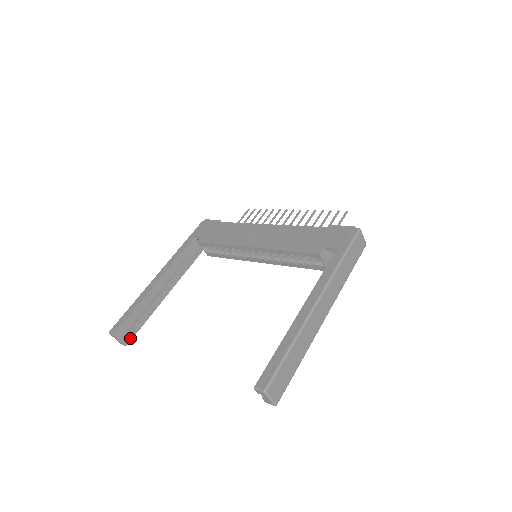
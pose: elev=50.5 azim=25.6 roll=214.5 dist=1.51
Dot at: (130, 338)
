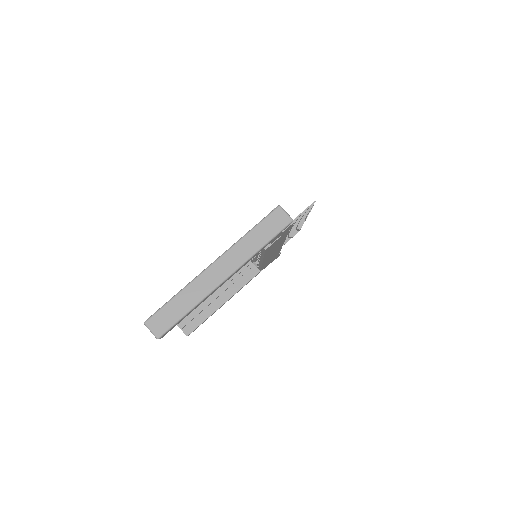
Dot at: (191, 331)
